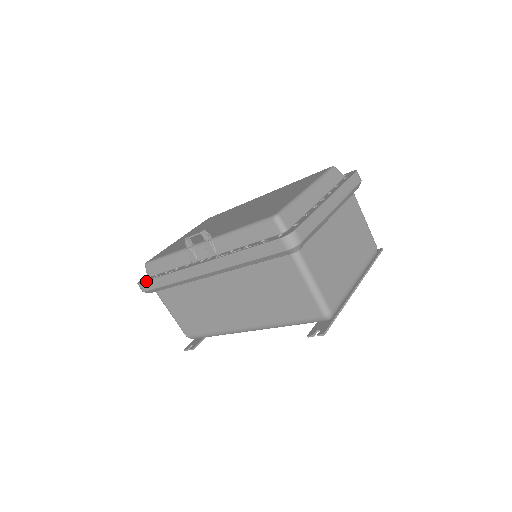
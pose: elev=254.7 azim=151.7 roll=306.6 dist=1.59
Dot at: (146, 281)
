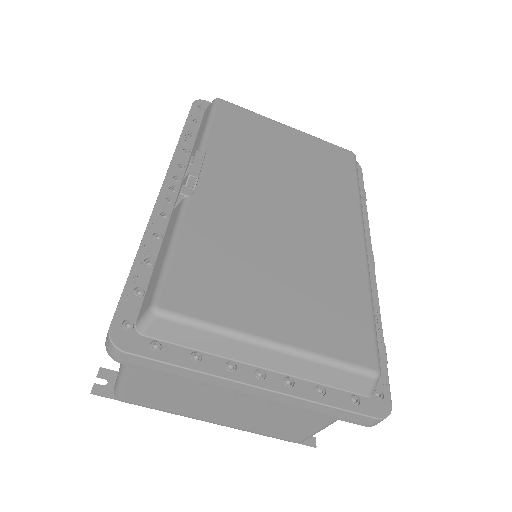
Dot at: (189, 112)
